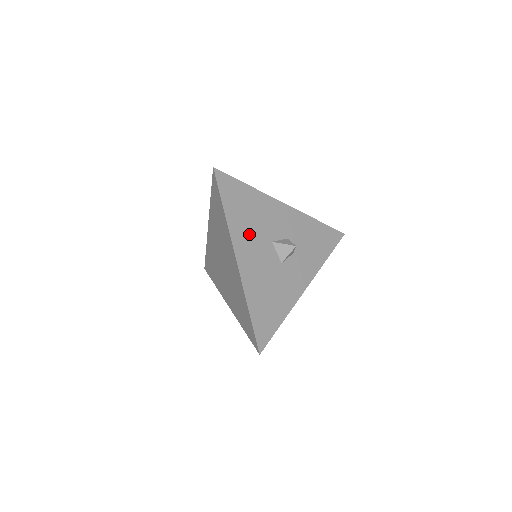
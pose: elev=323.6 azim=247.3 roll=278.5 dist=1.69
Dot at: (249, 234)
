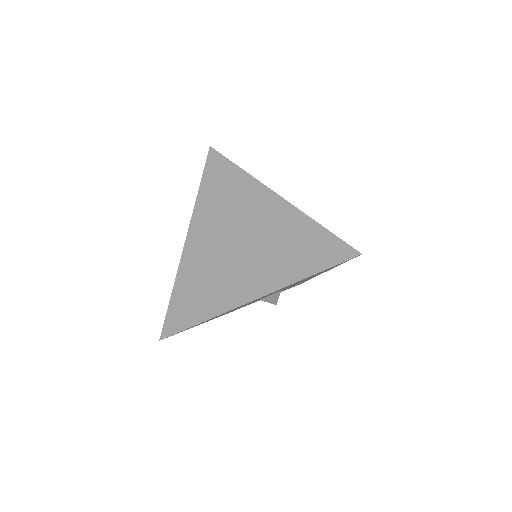
Dot at: occluded
